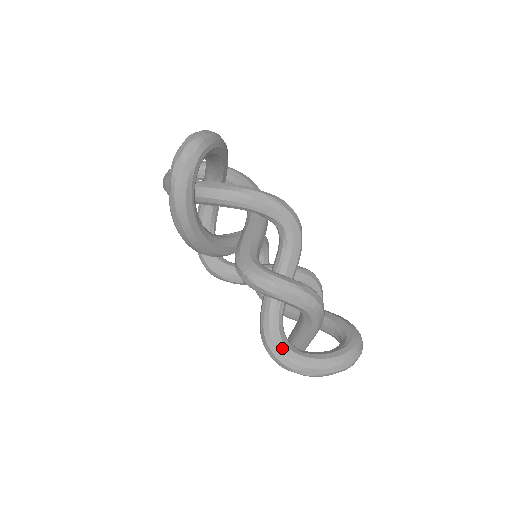
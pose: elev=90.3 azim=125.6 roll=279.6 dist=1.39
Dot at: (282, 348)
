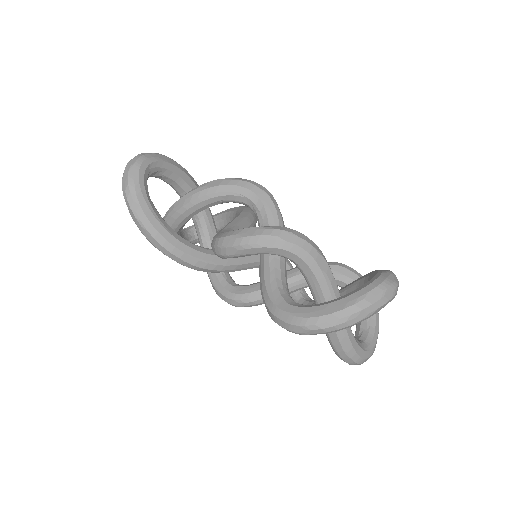
Dot at: (287, 309)
